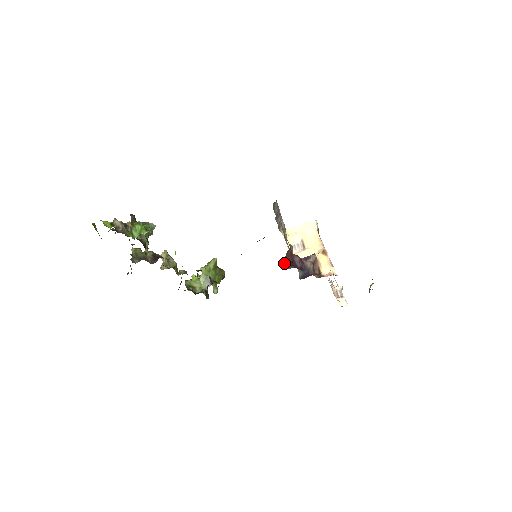
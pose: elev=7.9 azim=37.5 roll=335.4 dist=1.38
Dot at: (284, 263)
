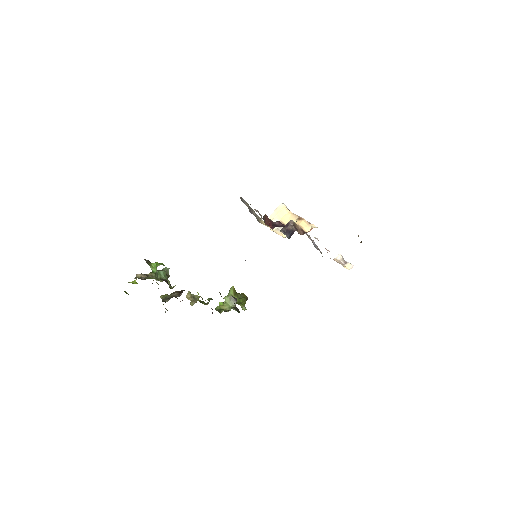
Dot at: occluded
